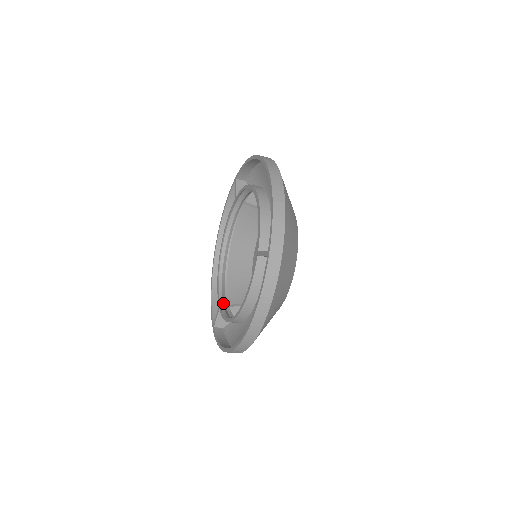
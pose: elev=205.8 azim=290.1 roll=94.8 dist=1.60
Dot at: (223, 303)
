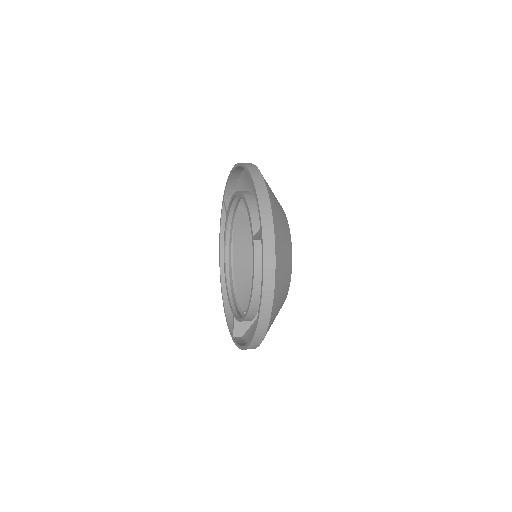
Dot at: (236, 311)
